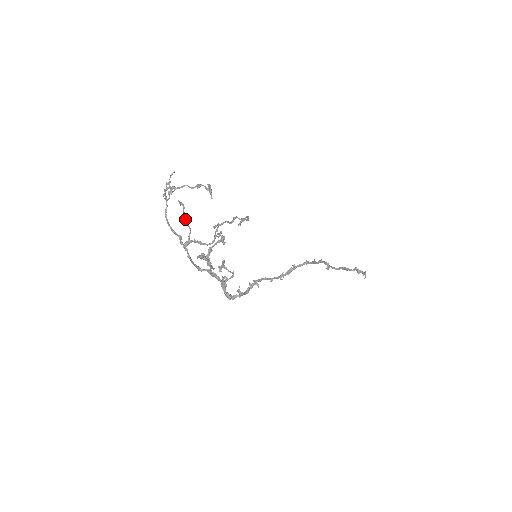
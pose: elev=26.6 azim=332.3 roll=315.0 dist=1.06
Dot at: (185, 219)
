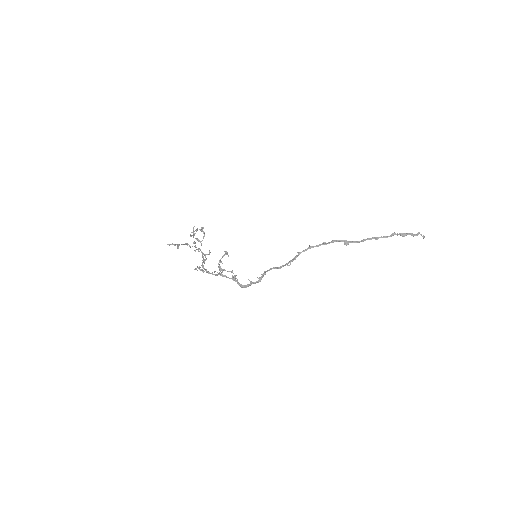
Dot at: (198, 250)
